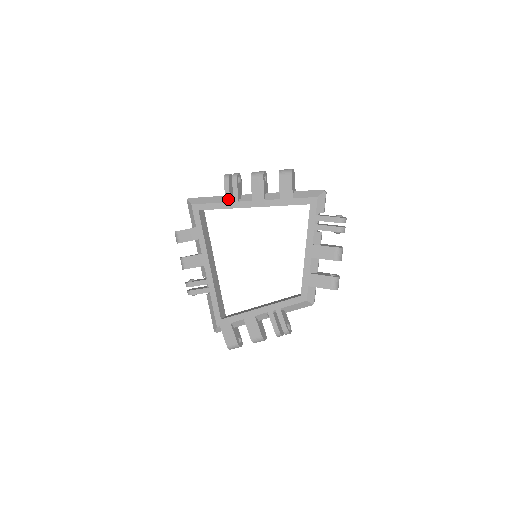
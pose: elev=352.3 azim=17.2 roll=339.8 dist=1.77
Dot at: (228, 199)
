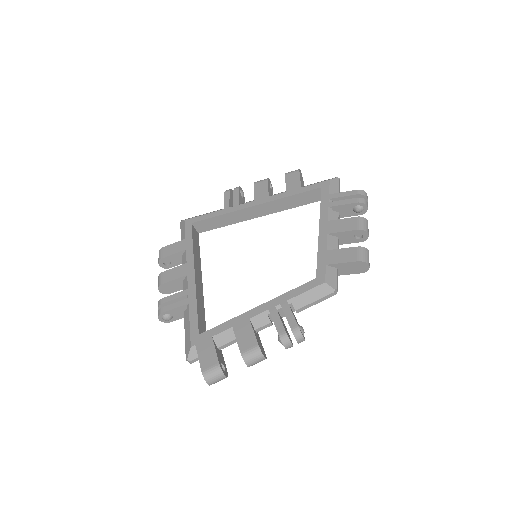
Dot at: (227, 206)
